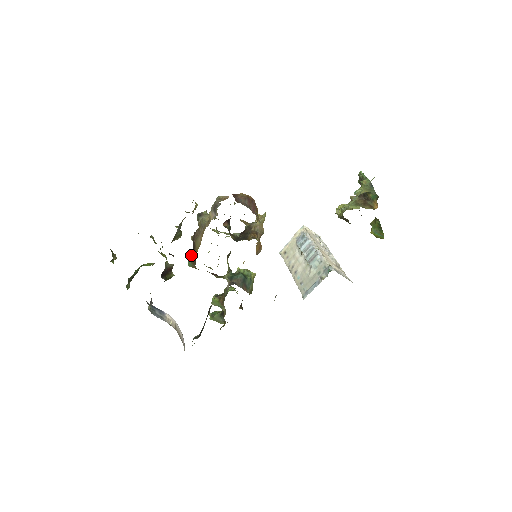
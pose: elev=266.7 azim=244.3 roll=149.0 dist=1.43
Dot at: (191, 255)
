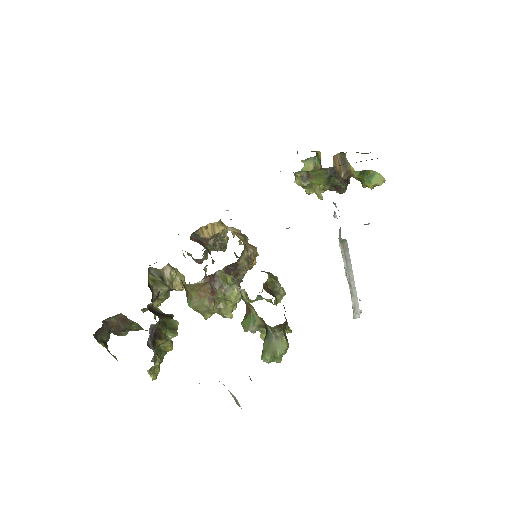
Dot at: occluded
